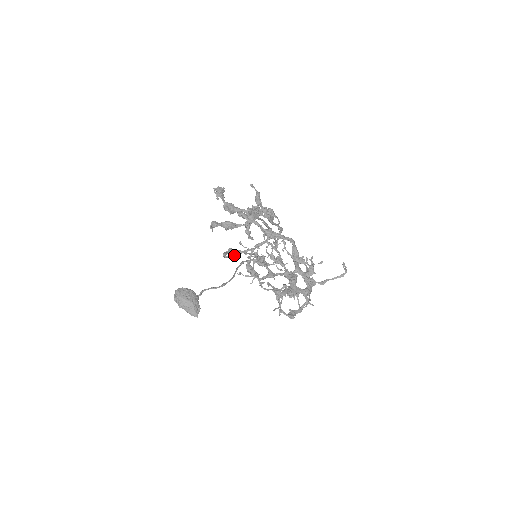
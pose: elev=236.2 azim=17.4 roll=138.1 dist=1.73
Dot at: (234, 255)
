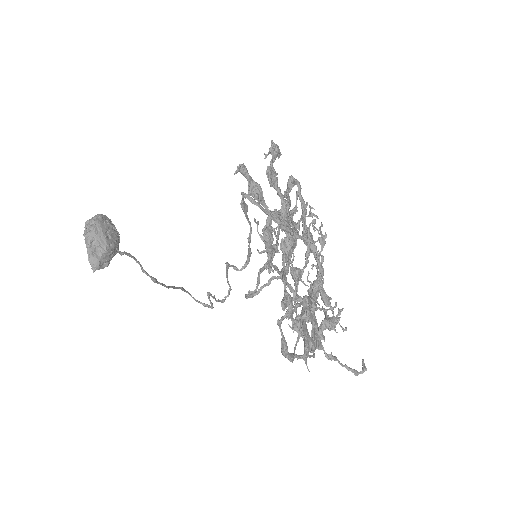
Dot at: (259, 204)
